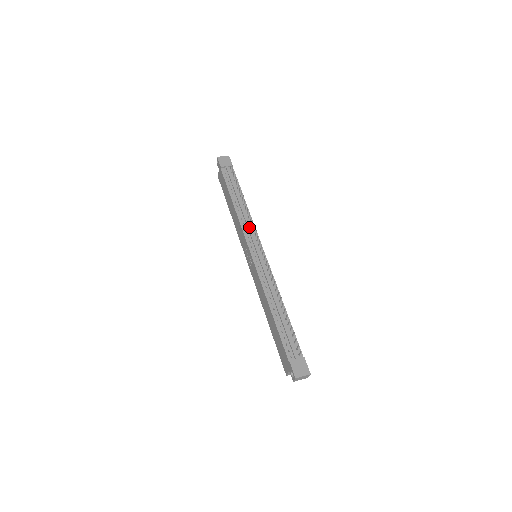
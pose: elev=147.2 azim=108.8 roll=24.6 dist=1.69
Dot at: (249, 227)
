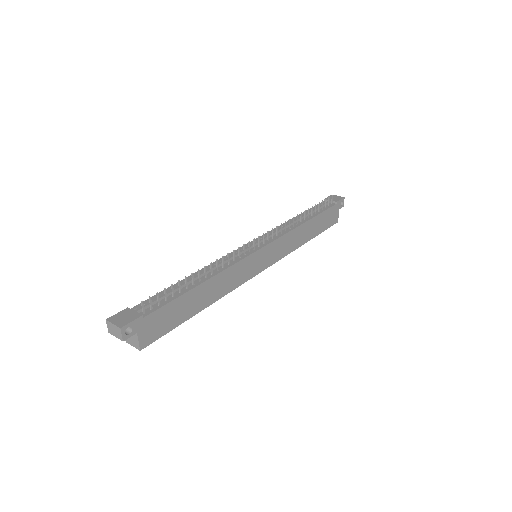
Dot at: occluded
